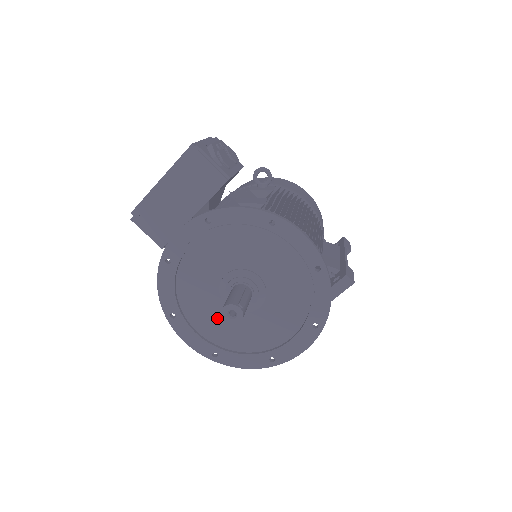
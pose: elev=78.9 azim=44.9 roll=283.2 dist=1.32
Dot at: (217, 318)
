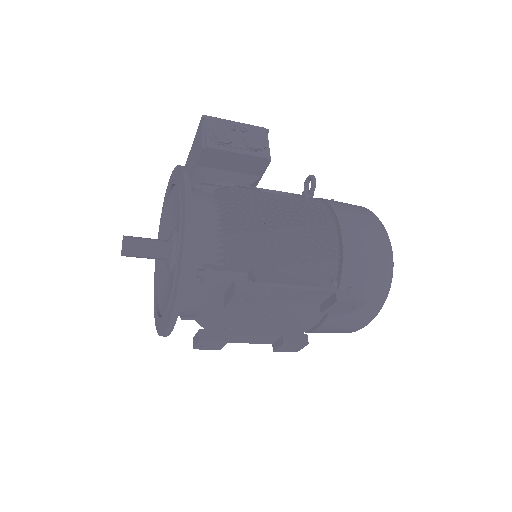
Dot at: (164, 271)
